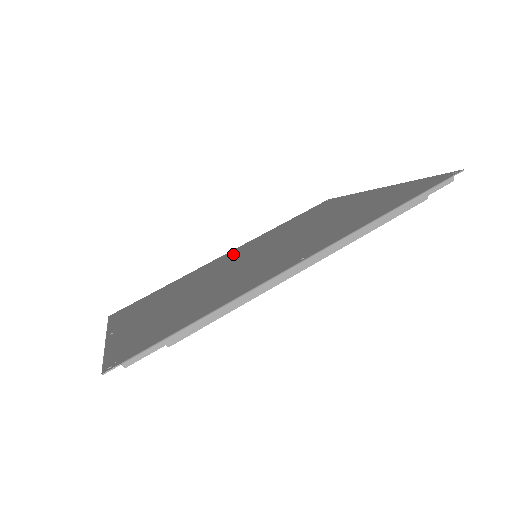
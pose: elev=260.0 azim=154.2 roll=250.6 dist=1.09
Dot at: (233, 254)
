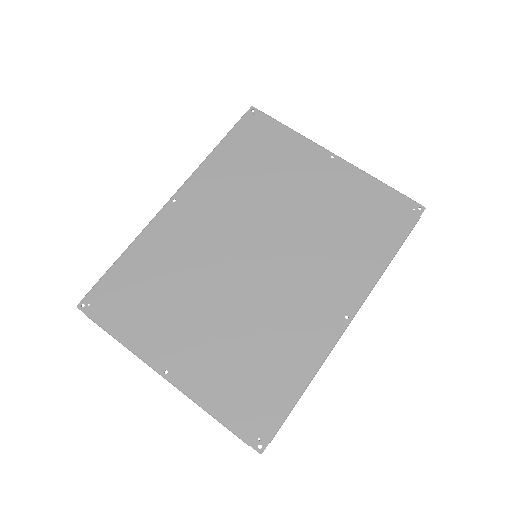
Dot at: (196, 217)
